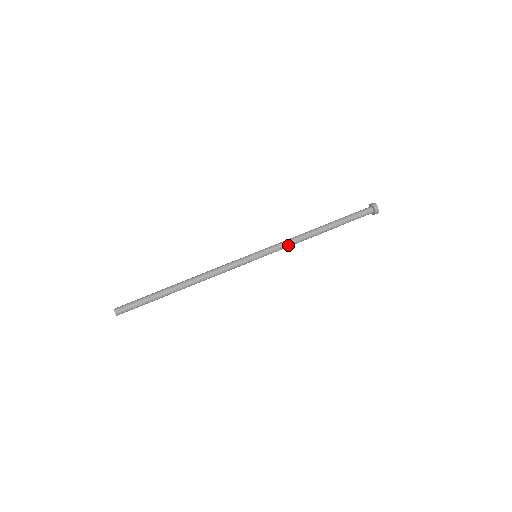
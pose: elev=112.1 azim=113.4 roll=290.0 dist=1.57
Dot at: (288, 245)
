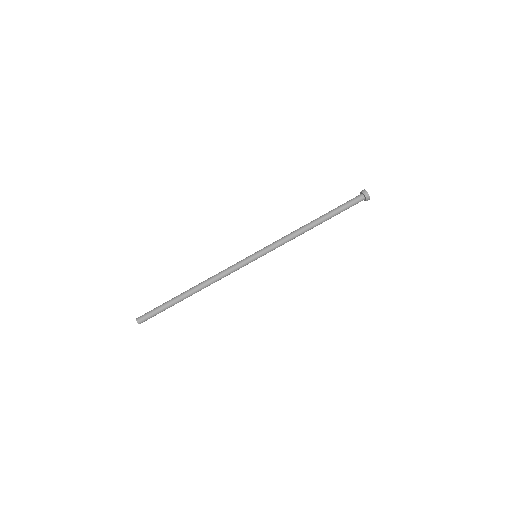
Dot at: (284, 242)
